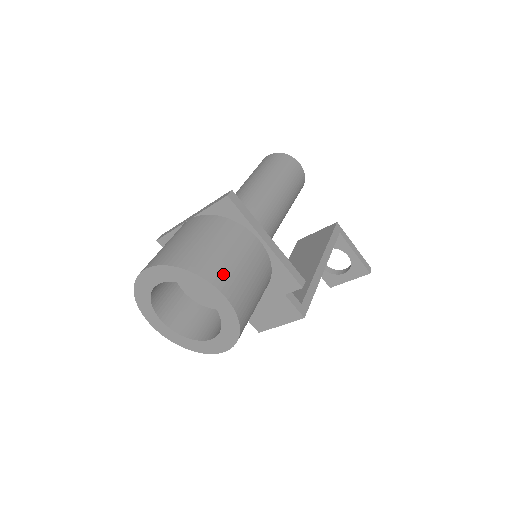
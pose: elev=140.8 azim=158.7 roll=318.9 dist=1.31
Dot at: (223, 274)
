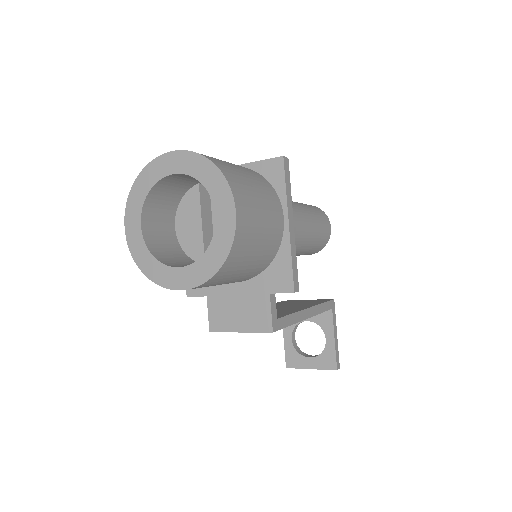
Dot at: (245, 198)
